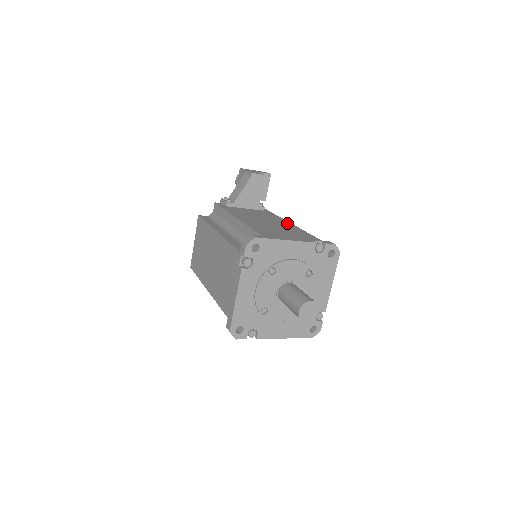
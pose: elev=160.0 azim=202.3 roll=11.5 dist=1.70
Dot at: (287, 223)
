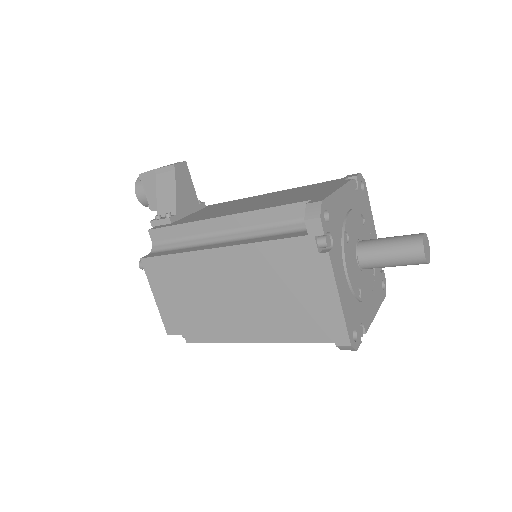
Dot at: (266, 195)
